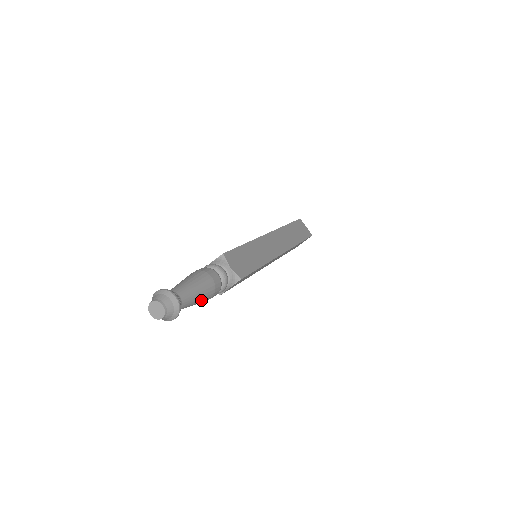
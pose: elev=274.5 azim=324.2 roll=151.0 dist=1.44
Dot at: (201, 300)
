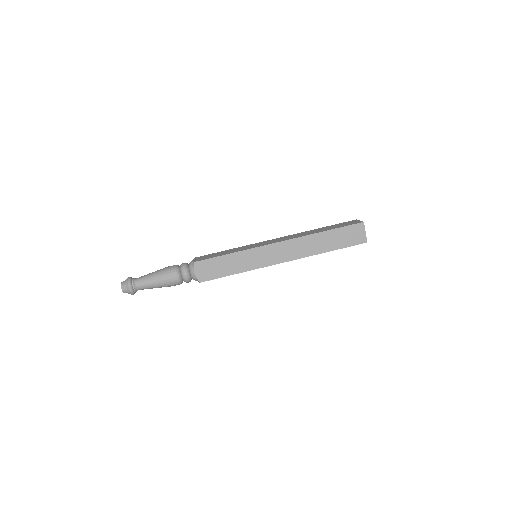
Dot at: (160, 287)
